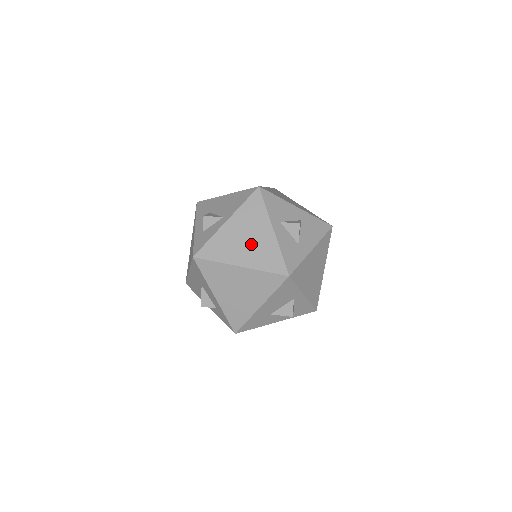
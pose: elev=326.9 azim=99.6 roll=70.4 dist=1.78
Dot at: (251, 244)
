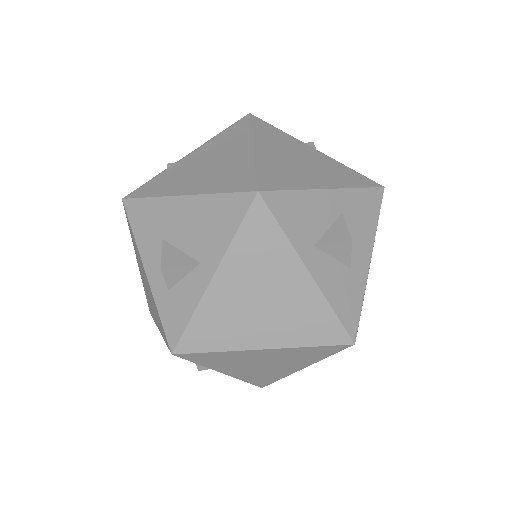
Dot at: (273, 308)
